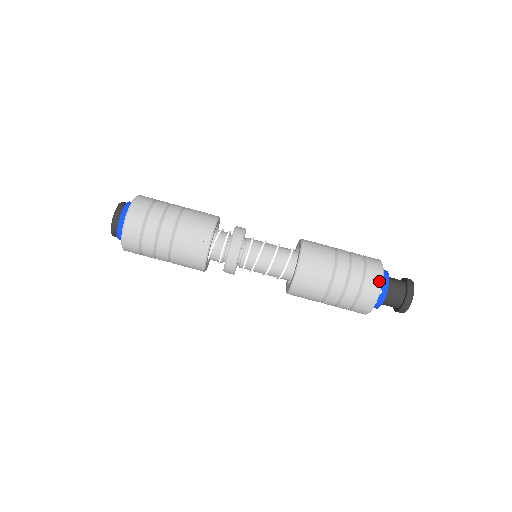
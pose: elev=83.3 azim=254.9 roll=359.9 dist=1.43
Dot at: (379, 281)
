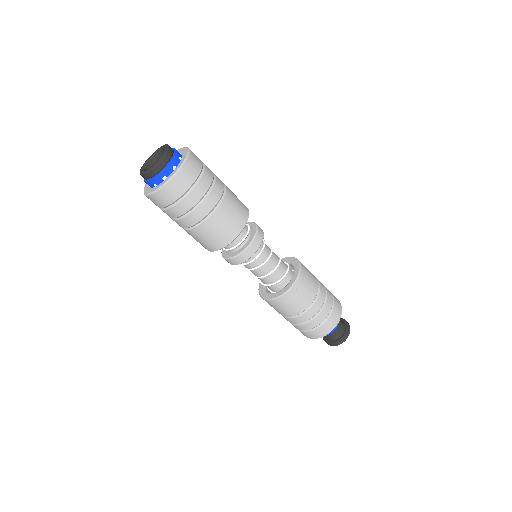
Dot at: (332, 328)
